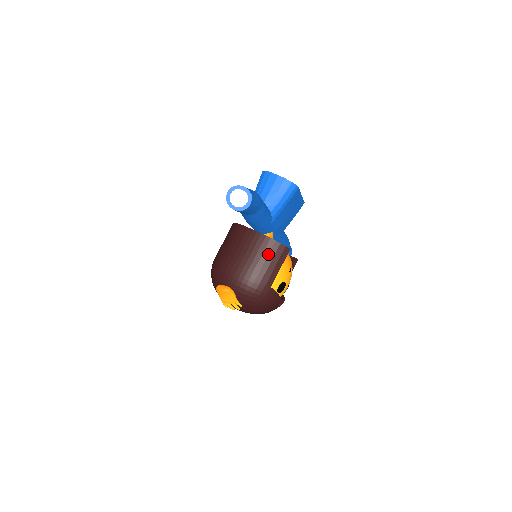
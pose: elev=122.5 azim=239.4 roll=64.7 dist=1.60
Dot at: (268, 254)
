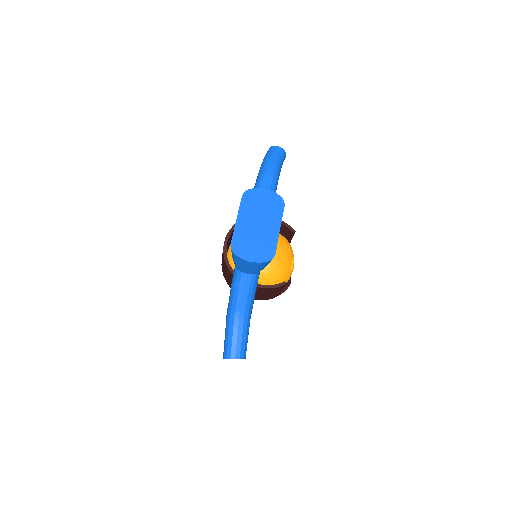
Dot at: (269, 292)
